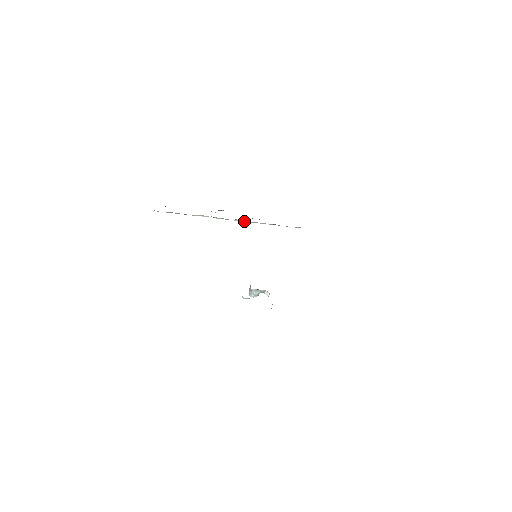
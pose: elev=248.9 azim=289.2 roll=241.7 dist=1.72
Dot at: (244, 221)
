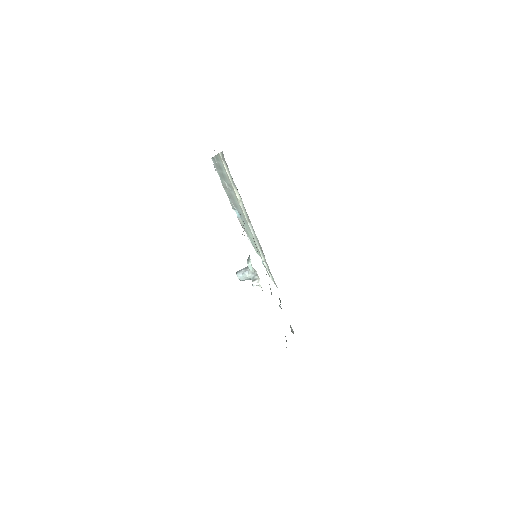
Dot at: (252, 232)
